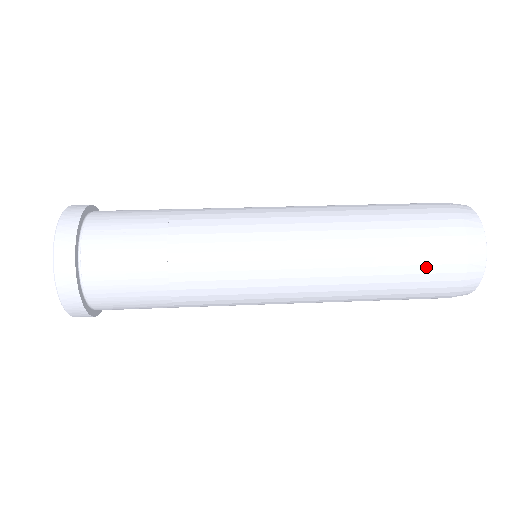
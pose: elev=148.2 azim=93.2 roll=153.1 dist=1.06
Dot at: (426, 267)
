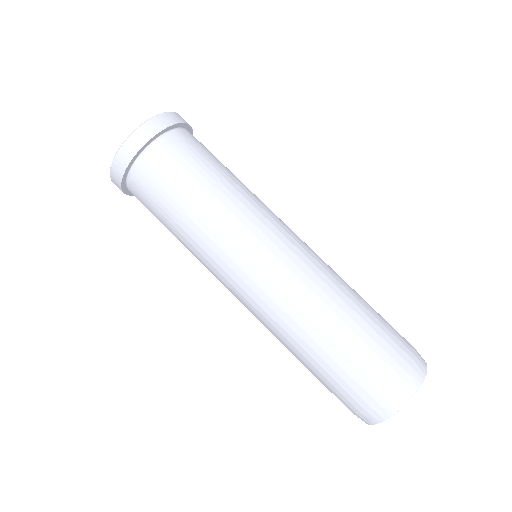
Dot at: (347, 376)
